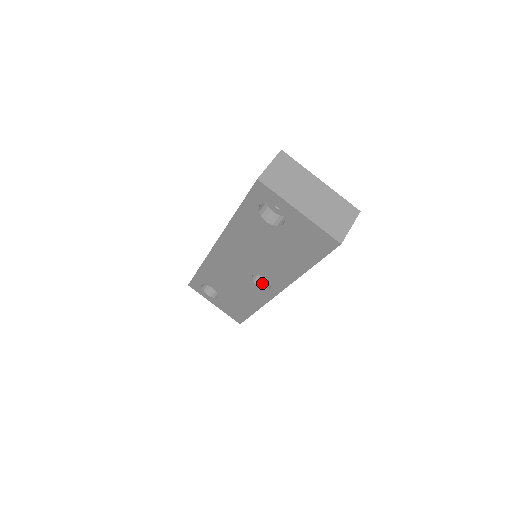
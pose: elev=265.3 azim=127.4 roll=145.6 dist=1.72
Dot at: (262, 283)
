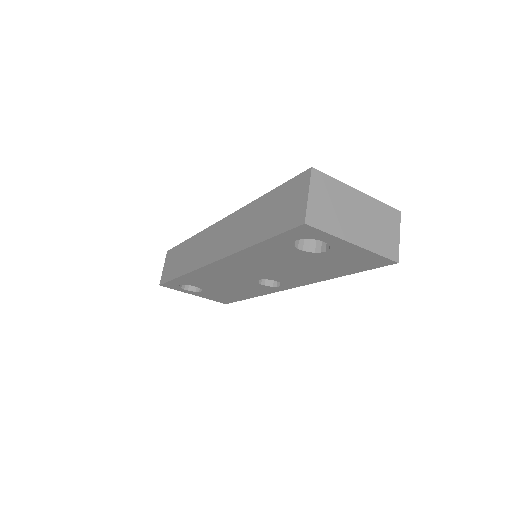
Dot at: (266, 280)
